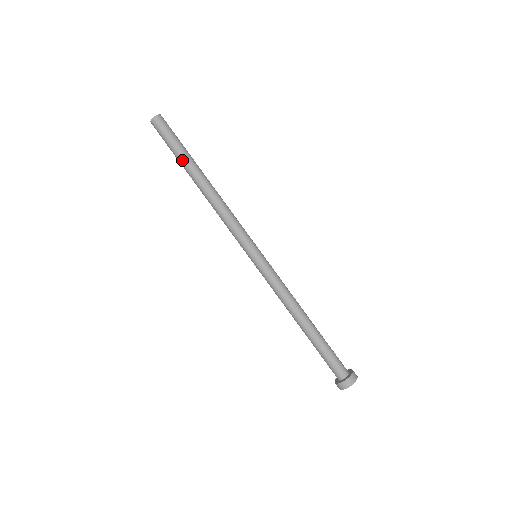
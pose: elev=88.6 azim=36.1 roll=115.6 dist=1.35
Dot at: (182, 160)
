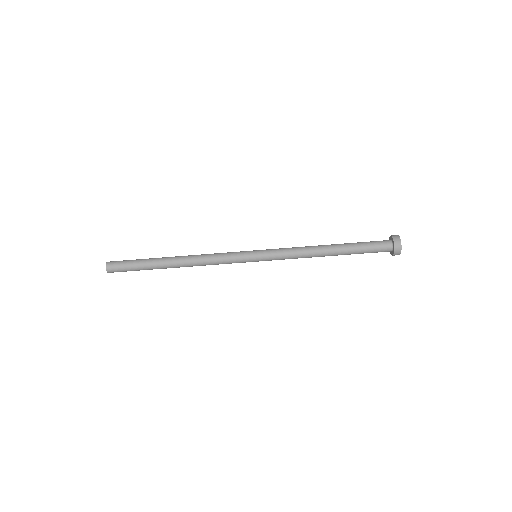
Dot at: occluded
